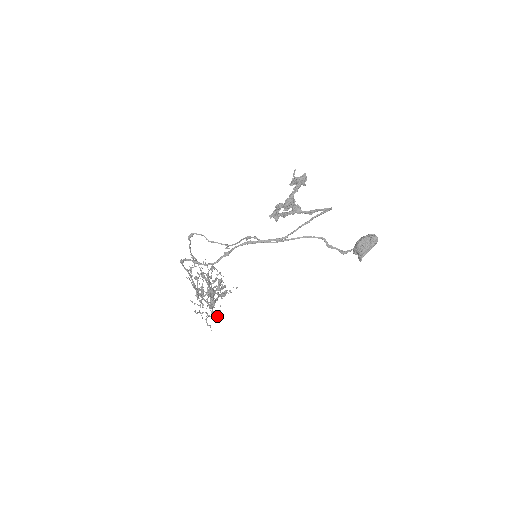
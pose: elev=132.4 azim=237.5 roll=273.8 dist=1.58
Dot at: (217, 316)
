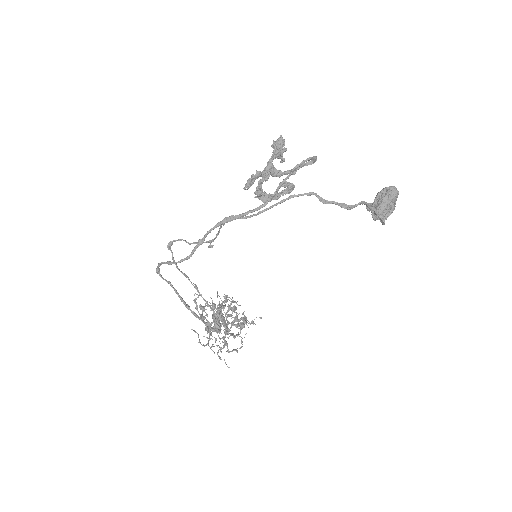
Dot at: (236, 351)
